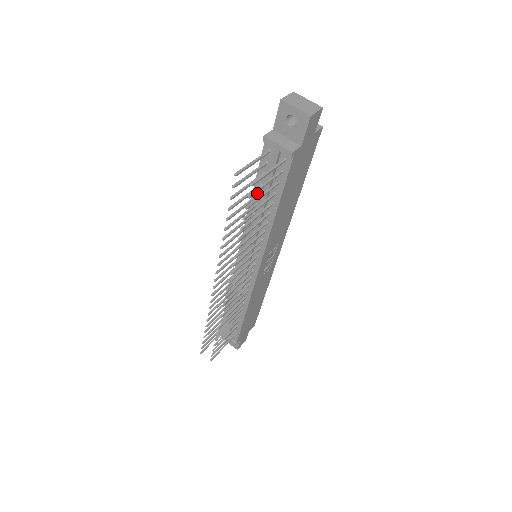
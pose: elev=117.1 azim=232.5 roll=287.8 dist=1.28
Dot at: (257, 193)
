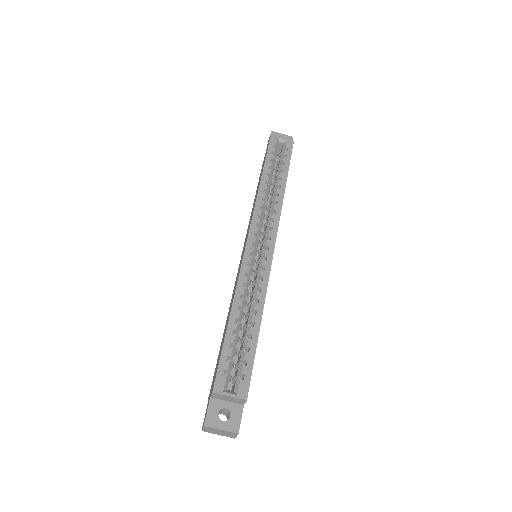
Dot at: occluded
